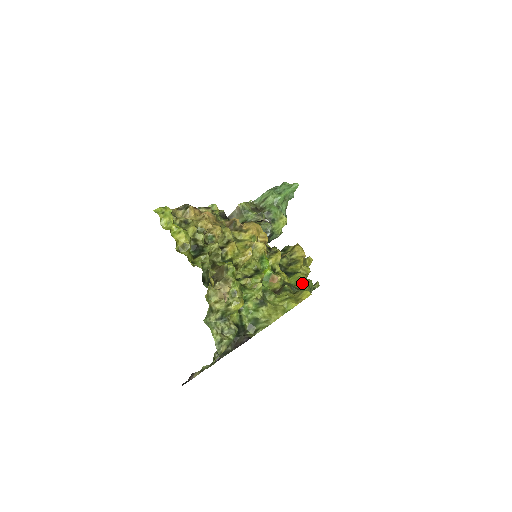
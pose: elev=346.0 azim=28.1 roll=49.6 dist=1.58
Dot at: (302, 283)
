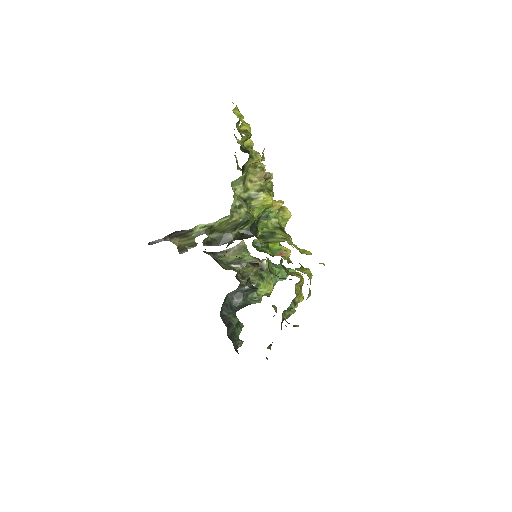
Dot at: (307, 274)
